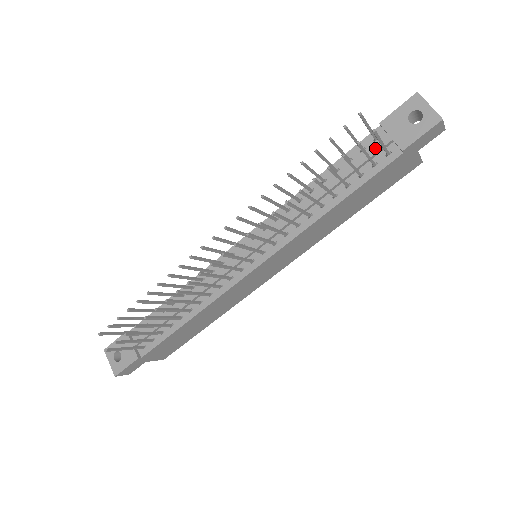
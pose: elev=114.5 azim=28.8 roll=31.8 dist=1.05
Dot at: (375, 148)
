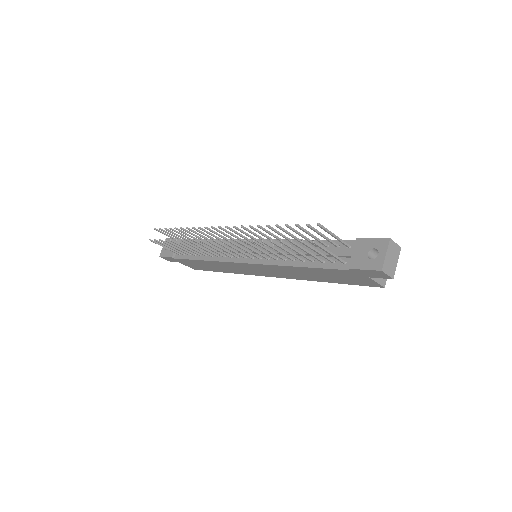
Dot at: (340, 252)
